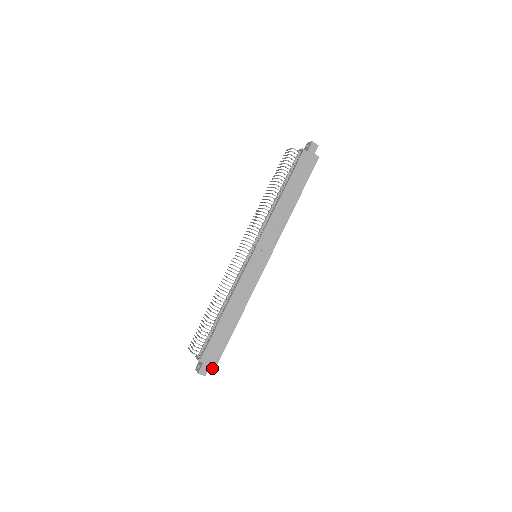
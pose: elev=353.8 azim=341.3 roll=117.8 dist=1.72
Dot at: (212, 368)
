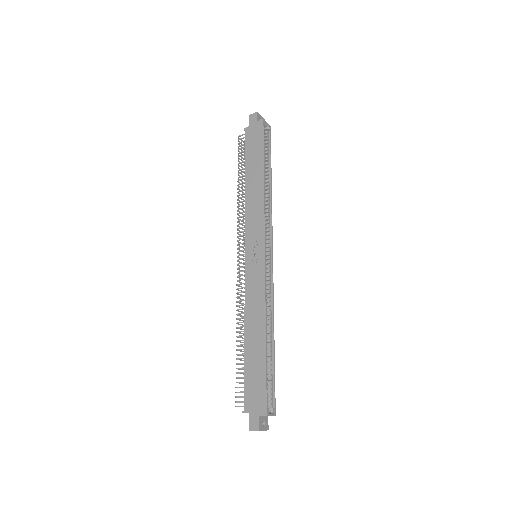
Dot at: occluded
